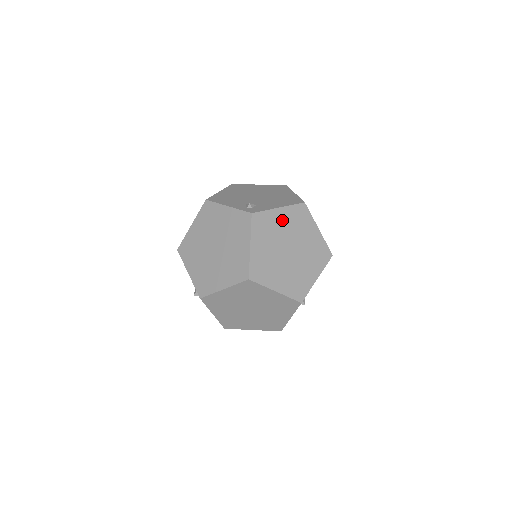
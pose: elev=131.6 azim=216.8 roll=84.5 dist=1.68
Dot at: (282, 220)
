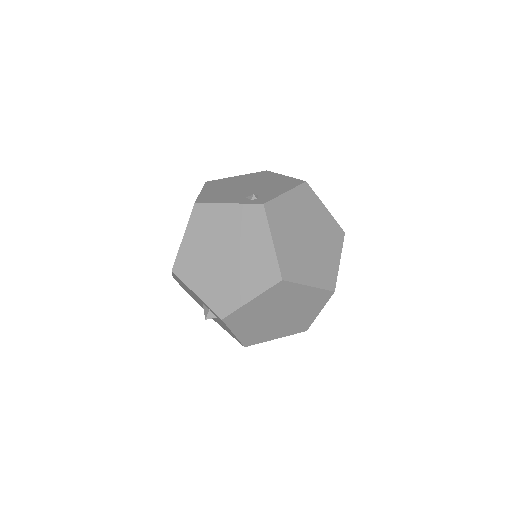
Dot at: (292, 205)
